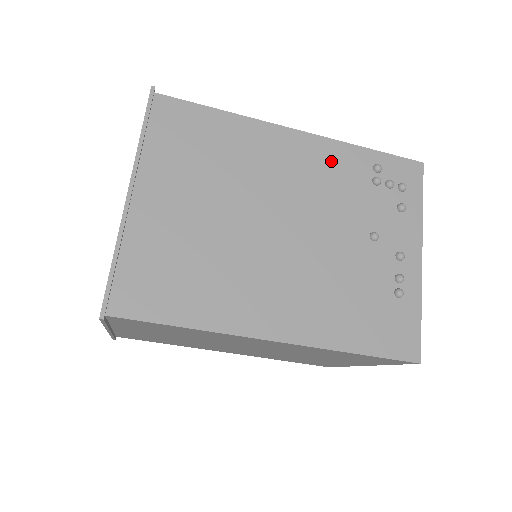
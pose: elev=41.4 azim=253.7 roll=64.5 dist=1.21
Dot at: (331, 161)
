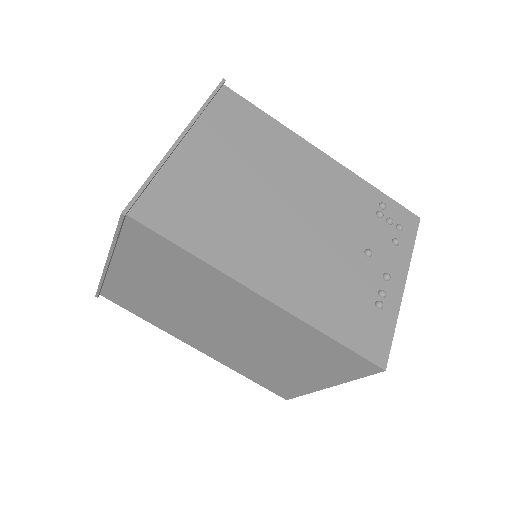
Dot at: (346, 185)
